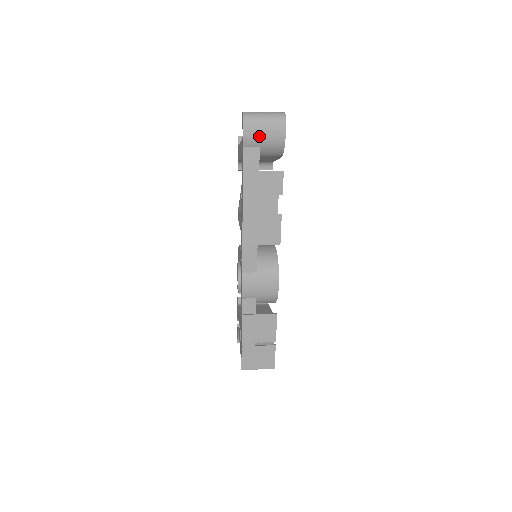
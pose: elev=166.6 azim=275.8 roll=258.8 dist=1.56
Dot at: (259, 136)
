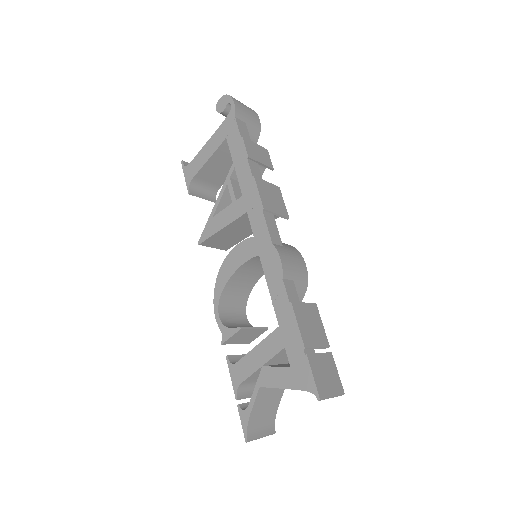
Dot at: (244, 112)
